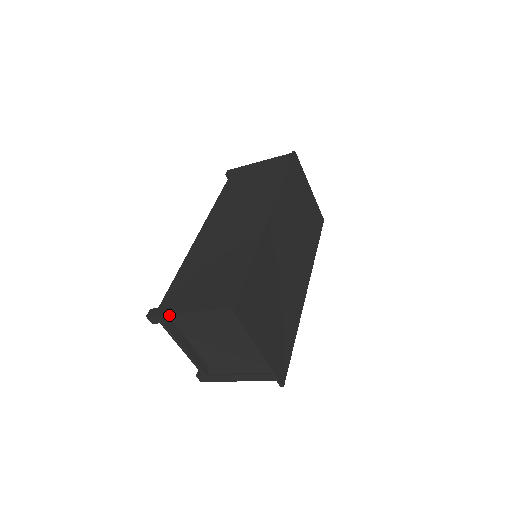
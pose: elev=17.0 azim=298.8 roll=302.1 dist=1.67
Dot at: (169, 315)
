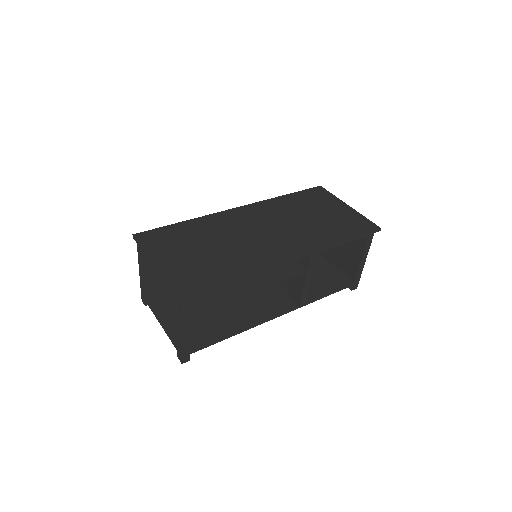
Dot at: (141, 284)
